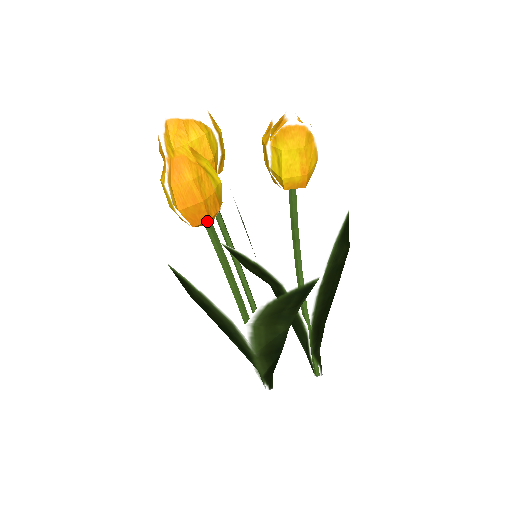
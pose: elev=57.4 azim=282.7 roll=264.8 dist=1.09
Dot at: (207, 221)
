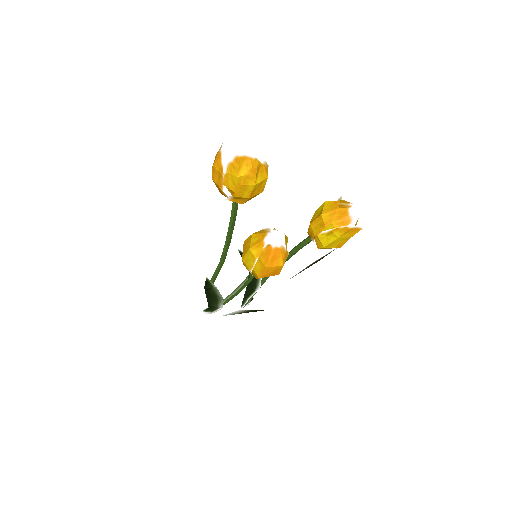
Dot at: occluded
